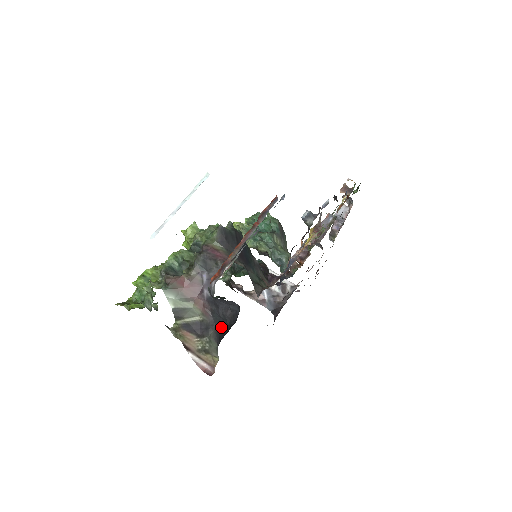
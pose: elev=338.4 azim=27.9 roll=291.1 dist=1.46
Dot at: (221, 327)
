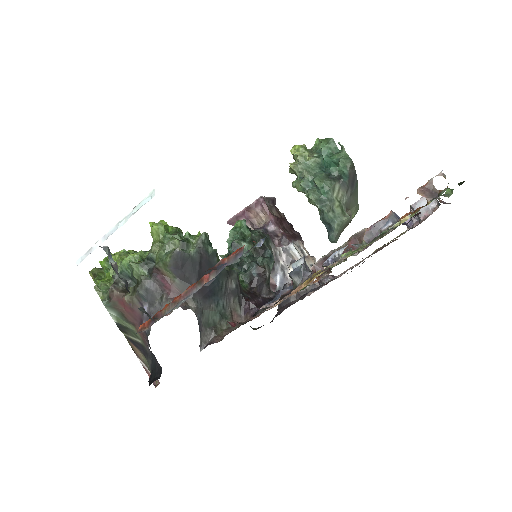
Dot at: (153, 367)
